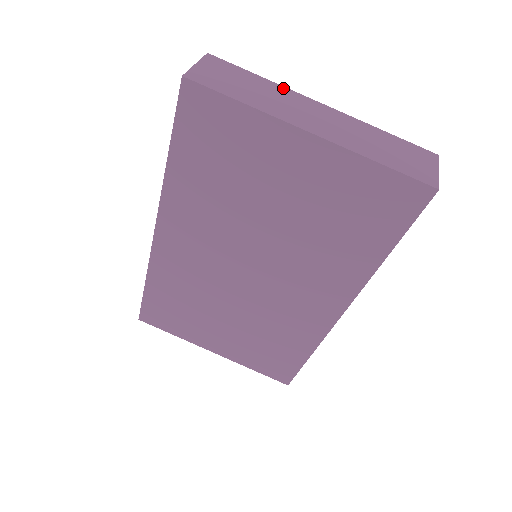
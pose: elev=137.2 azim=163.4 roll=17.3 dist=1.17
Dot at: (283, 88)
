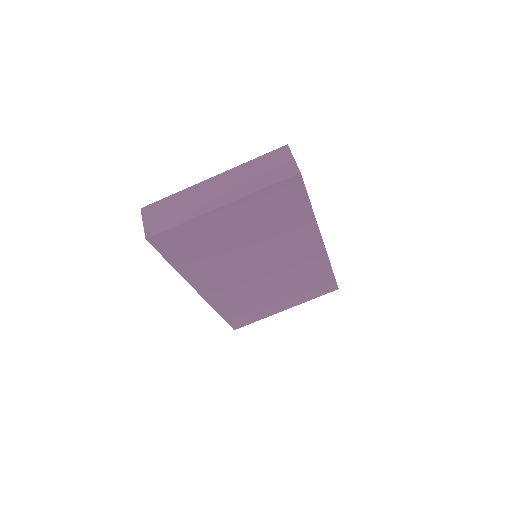
Dot at: (188, 190)
